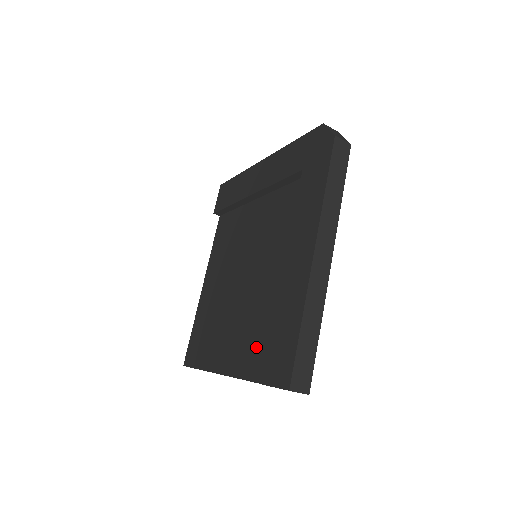
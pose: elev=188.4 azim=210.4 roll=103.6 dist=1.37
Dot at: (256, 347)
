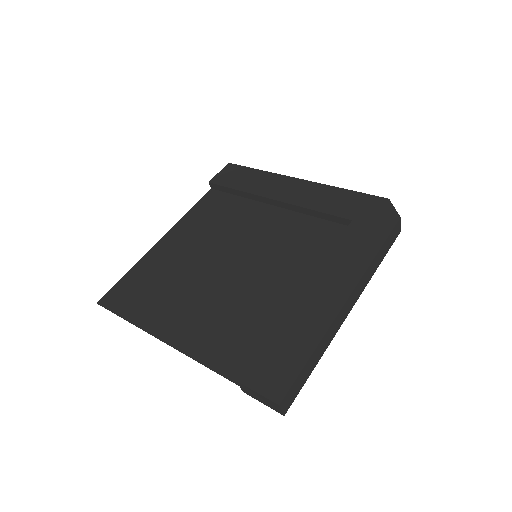
Dot at: (230, 340)
